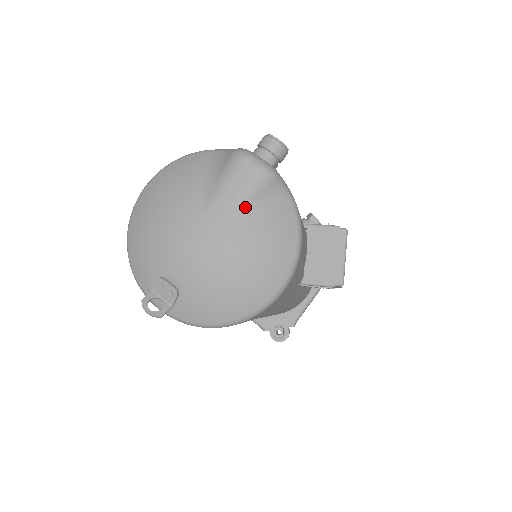
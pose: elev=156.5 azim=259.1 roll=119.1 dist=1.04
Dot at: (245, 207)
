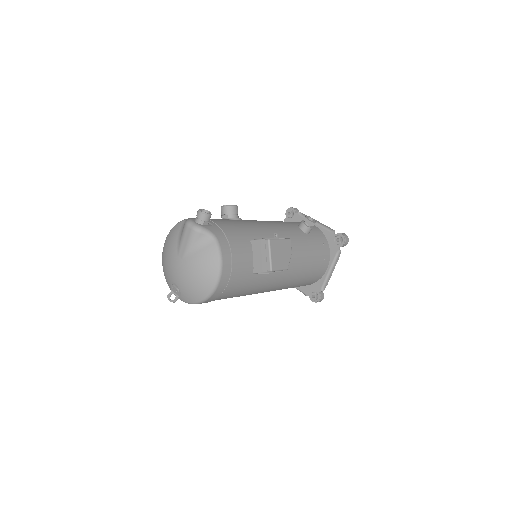
Dot at: (191, 248)
